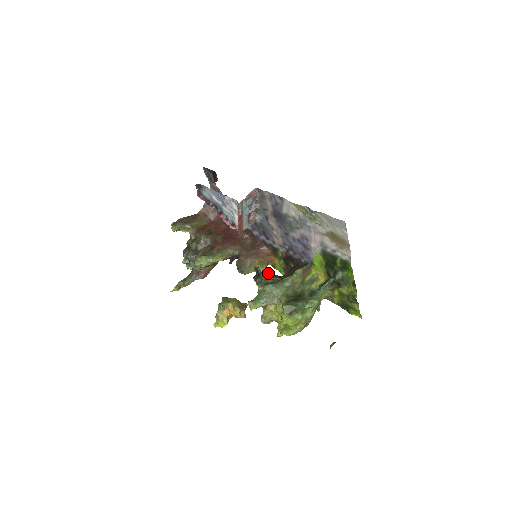
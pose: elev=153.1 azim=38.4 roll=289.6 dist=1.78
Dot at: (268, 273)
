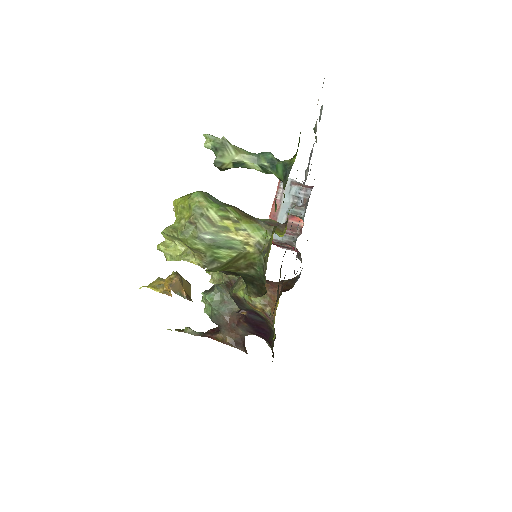
Dot at: occluded
